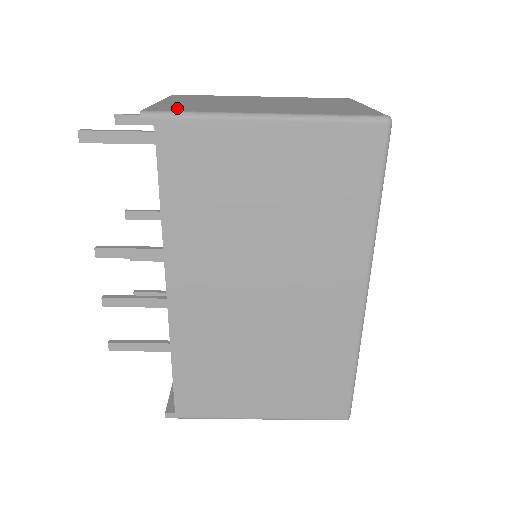
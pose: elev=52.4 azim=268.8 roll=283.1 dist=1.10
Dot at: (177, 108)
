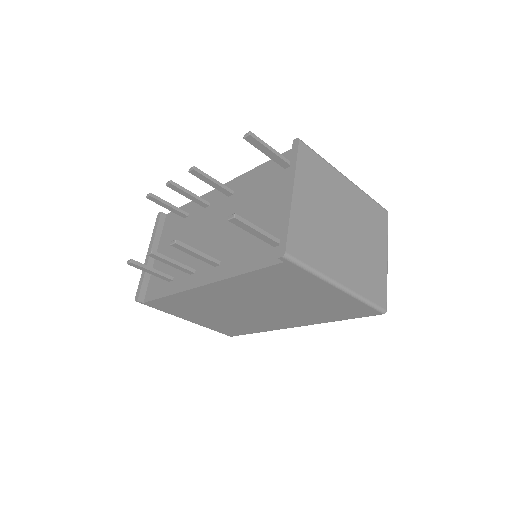
Dot at: (303, 246)
